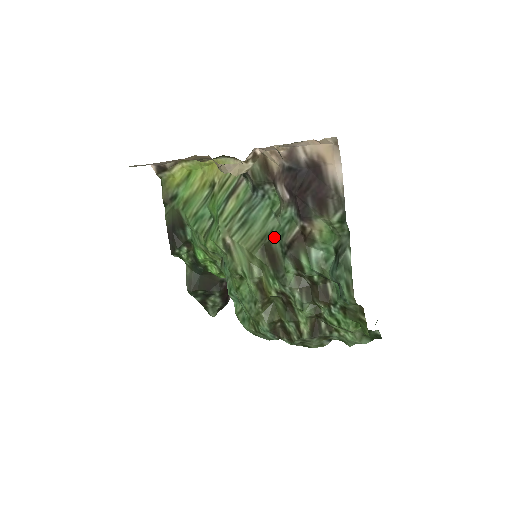
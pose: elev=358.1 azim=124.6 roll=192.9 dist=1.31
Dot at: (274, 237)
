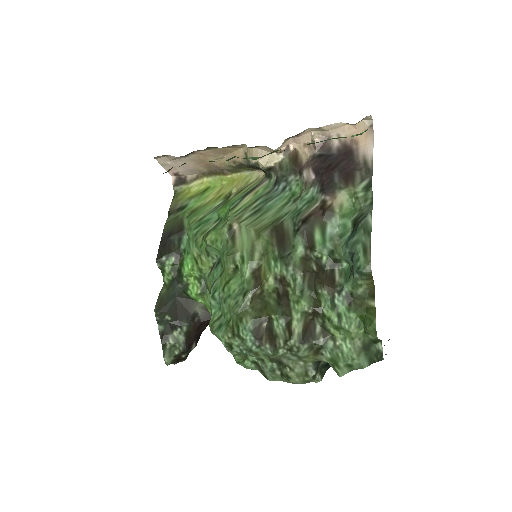
Dot at: (288, 218)
